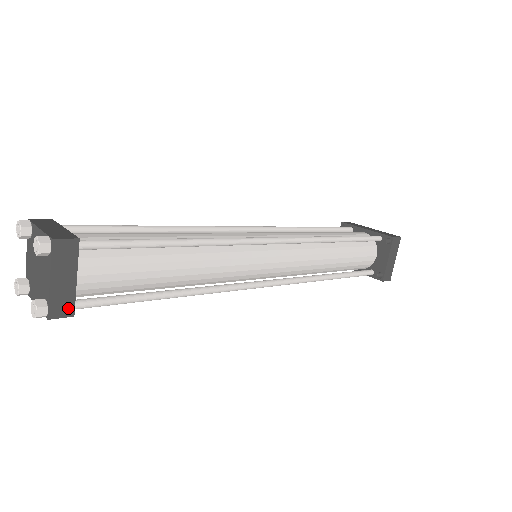
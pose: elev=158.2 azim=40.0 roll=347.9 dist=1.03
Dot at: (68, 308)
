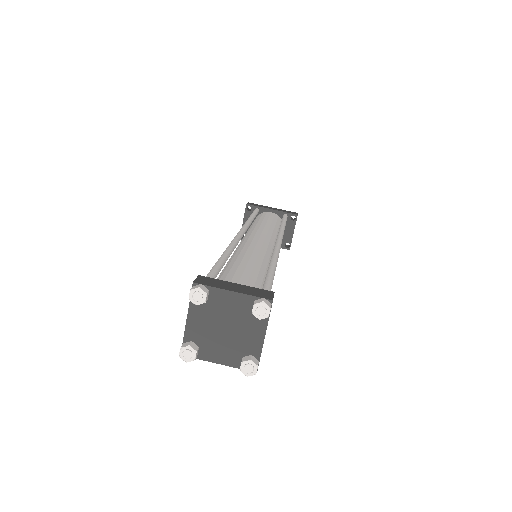
Dot at: occluded
